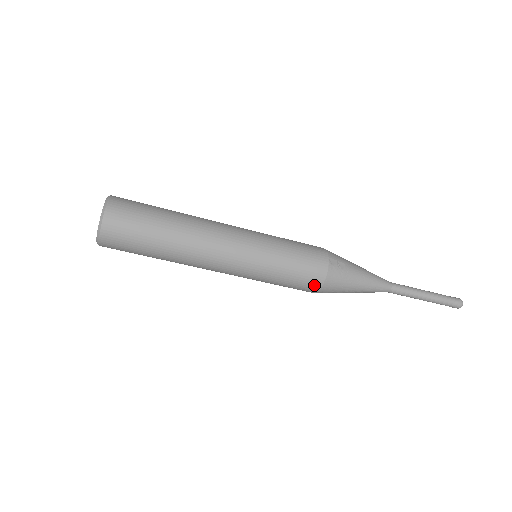
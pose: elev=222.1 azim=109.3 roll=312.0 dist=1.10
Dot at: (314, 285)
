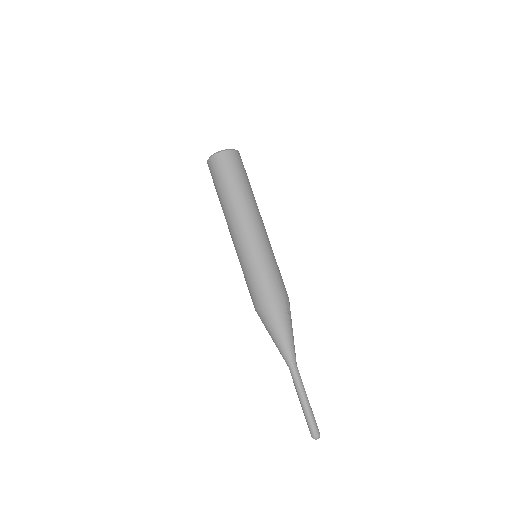
Dot at: (267, 298)
